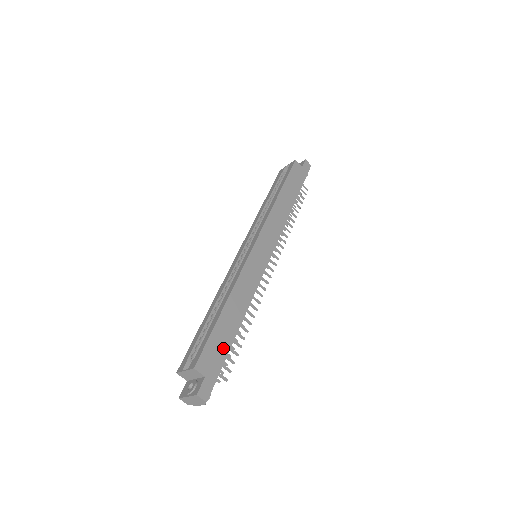
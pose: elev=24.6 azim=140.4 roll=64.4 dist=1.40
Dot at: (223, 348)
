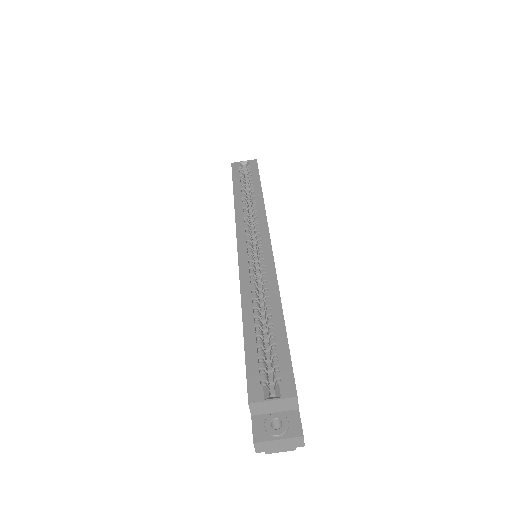
Dot at: occluded
